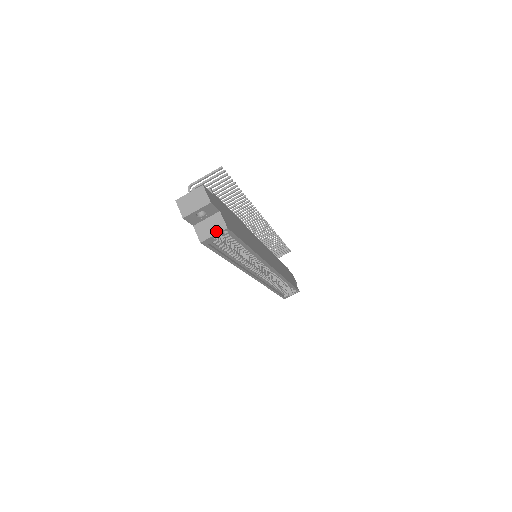
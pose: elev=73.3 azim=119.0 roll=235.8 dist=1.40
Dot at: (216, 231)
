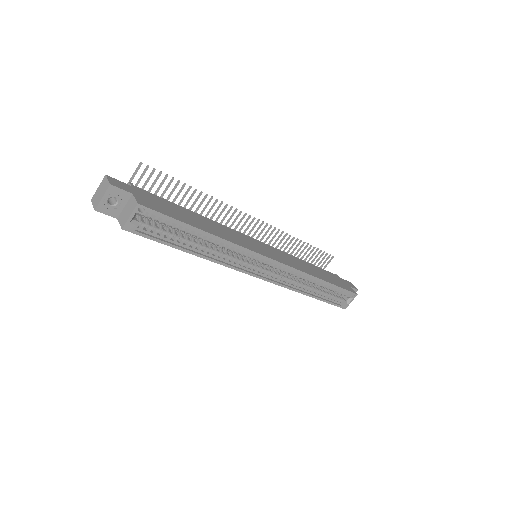
Dot at: (131, 212)
